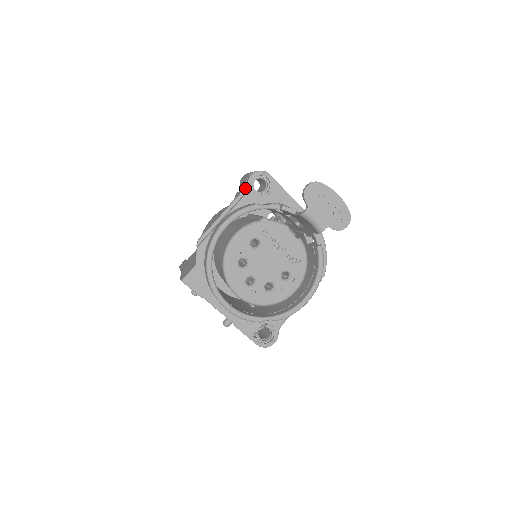
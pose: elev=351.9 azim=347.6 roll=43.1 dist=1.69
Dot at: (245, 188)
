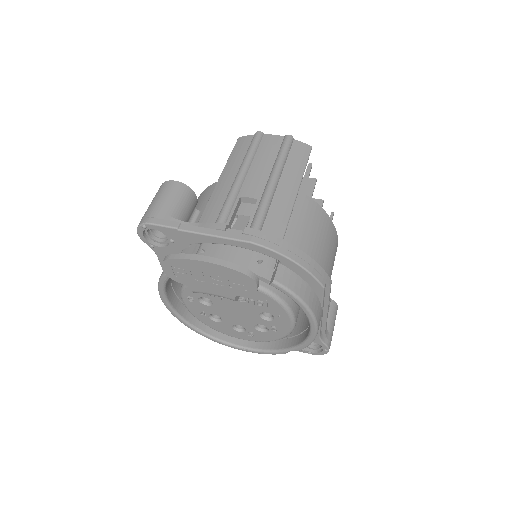
Dot at: occluded
